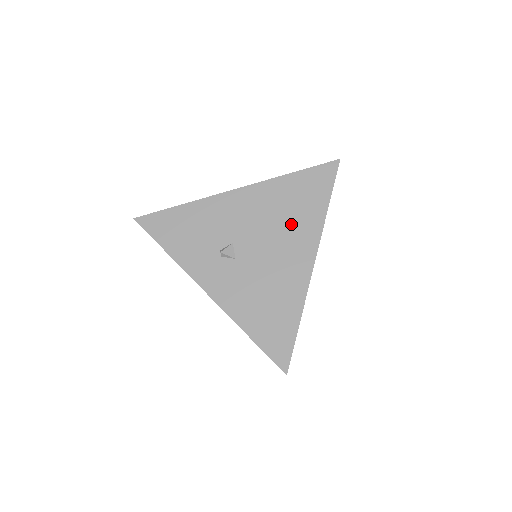
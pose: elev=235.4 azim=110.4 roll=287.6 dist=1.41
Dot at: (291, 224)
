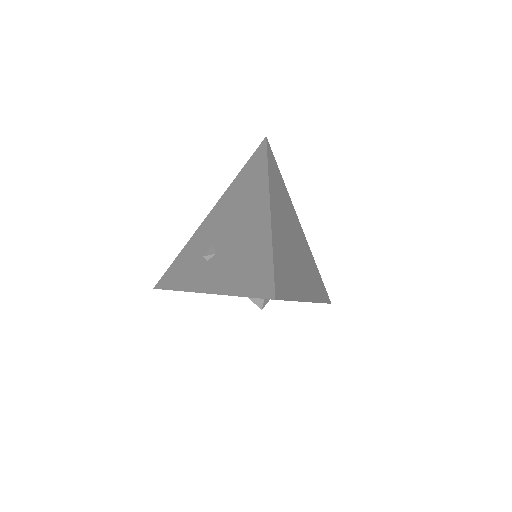
Dot at: (247, 199)
